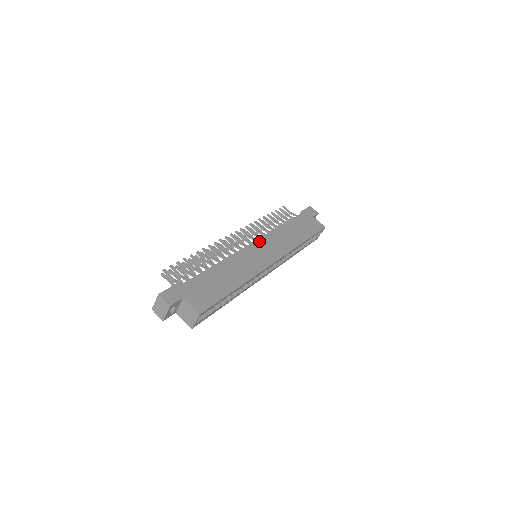
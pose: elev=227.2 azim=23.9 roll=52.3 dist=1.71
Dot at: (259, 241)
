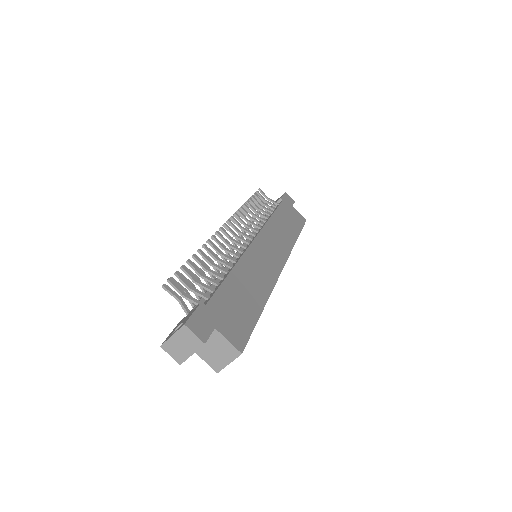
Dot at: (260, 236)
